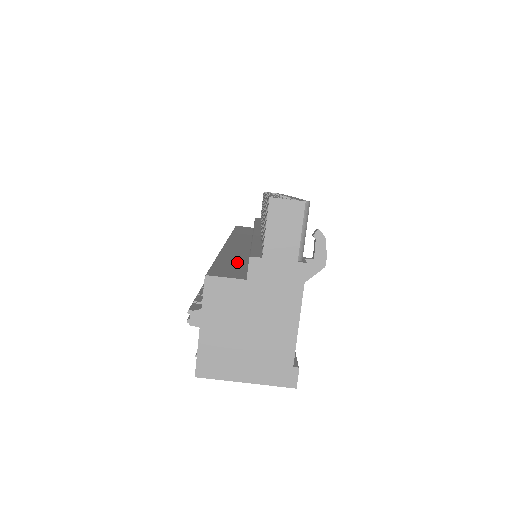
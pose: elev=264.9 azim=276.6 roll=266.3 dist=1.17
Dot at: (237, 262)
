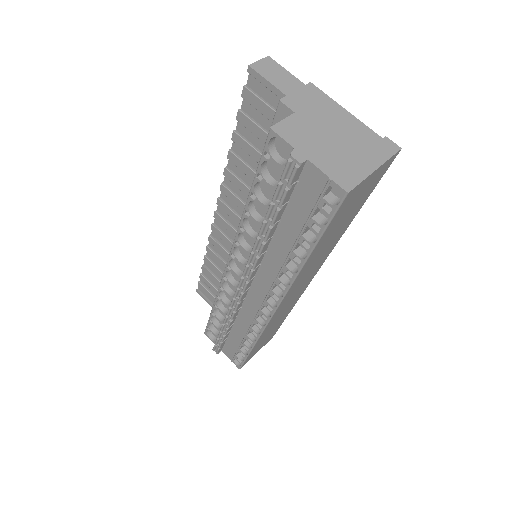
Dot at: occluded
